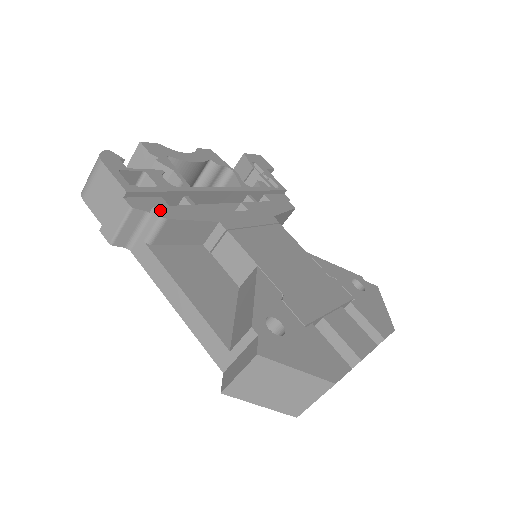
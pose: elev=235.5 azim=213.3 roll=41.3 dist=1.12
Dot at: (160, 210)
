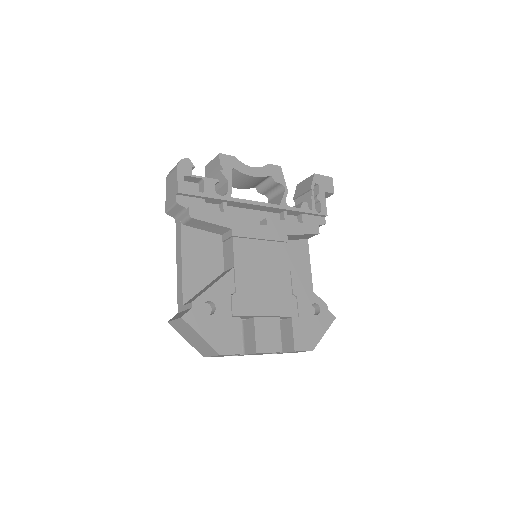
Dot at: (192, 211)
